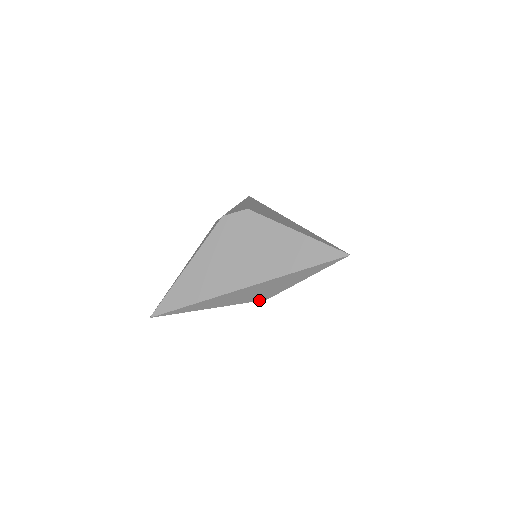
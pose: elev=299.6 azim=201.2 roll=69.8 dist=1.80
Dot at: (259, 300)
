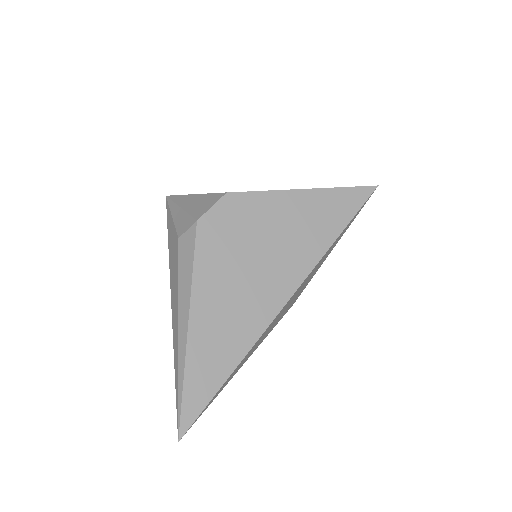
Dot at: (287, 310)
